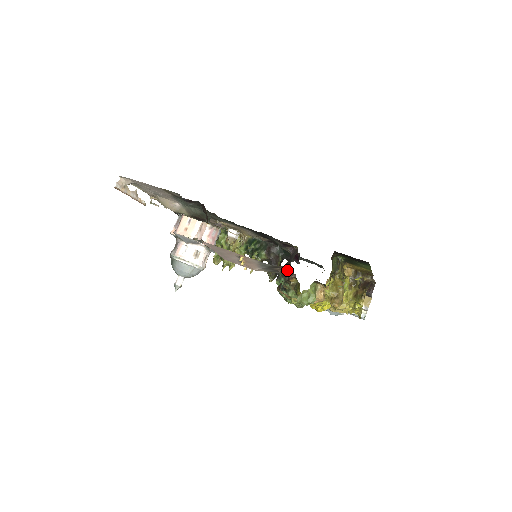
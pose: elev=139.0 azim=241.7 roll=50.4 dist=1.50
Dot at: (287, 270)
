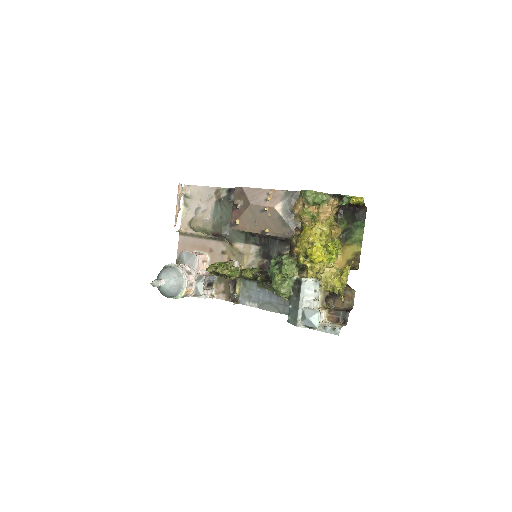
Dot at: occluded
